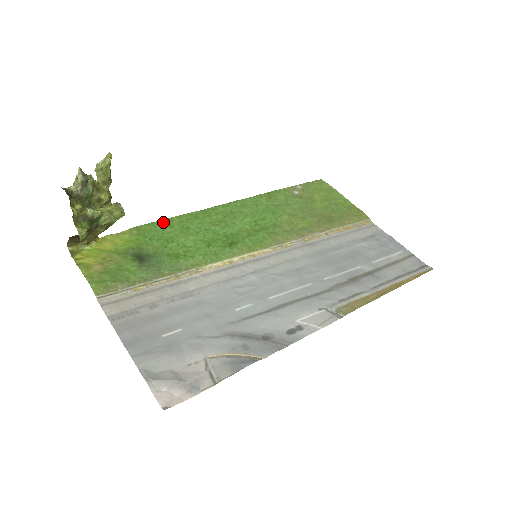
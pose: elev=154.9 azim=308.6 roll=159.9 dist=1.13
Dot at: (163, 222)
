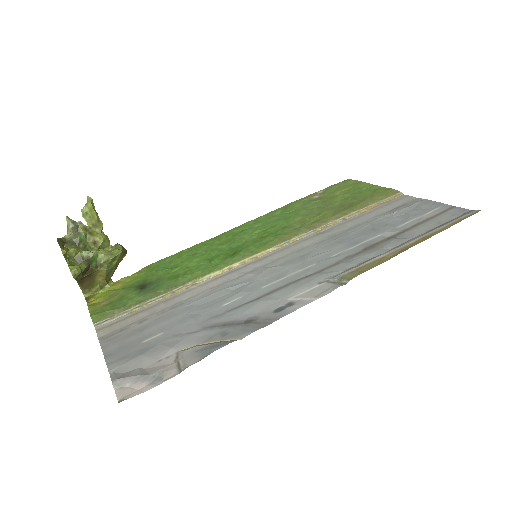
Dot at: (173, 256)
